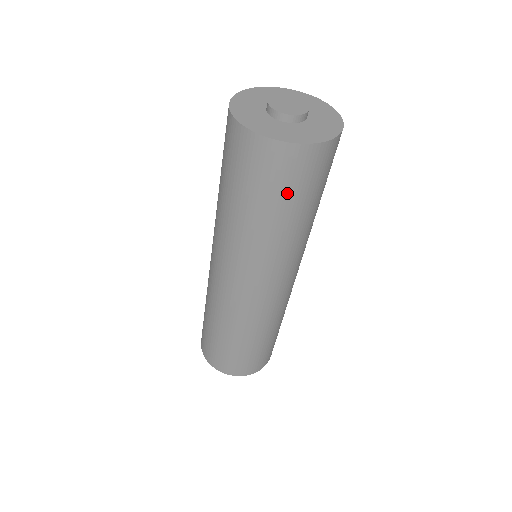
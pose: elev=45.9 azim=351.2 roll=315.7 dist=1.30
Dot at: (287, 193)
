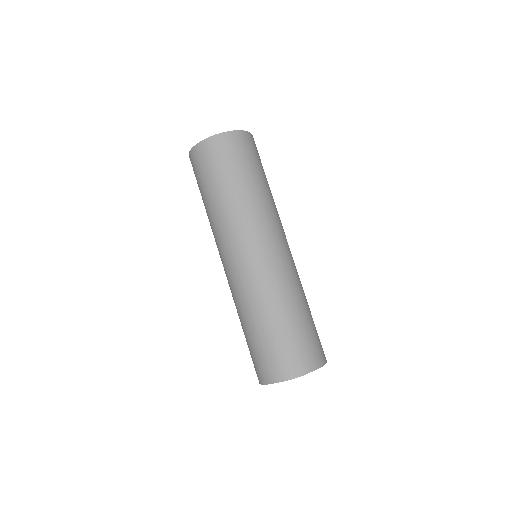
Dot at: (243, 162)
